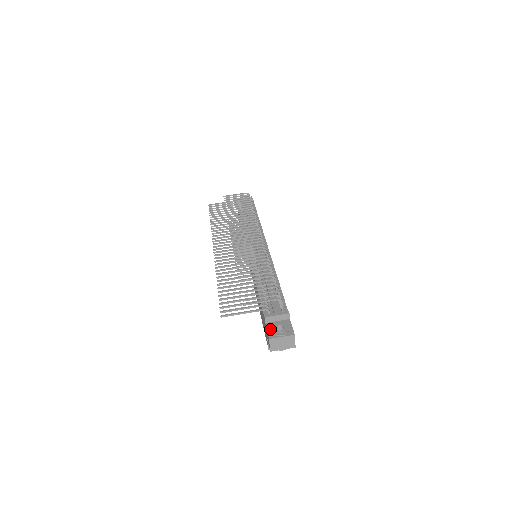
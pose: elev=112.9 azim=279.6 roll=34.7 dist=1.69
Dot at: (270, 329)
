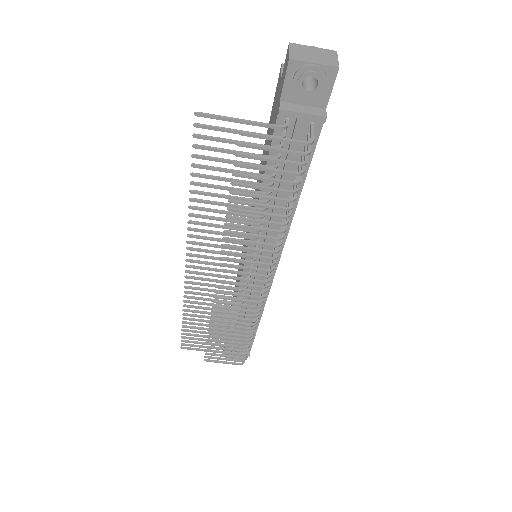
Dot at: occluded
